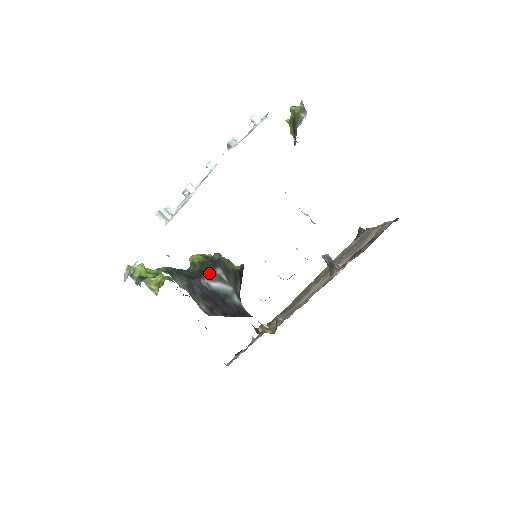
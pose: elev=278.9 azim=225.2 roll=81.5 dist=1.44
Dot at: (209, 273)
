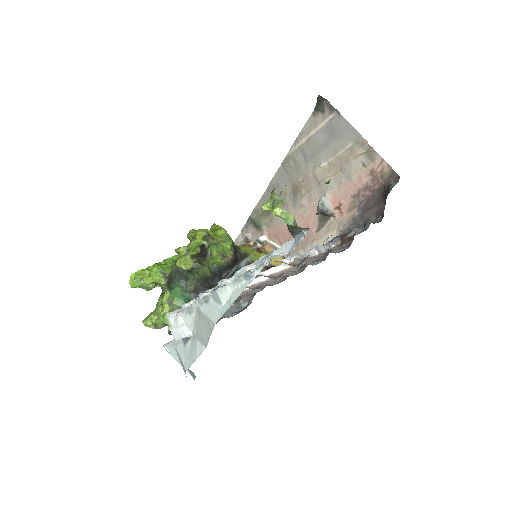
Dot at: occluded
